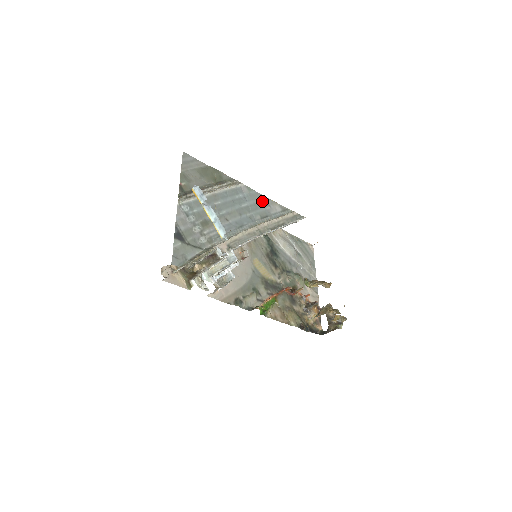
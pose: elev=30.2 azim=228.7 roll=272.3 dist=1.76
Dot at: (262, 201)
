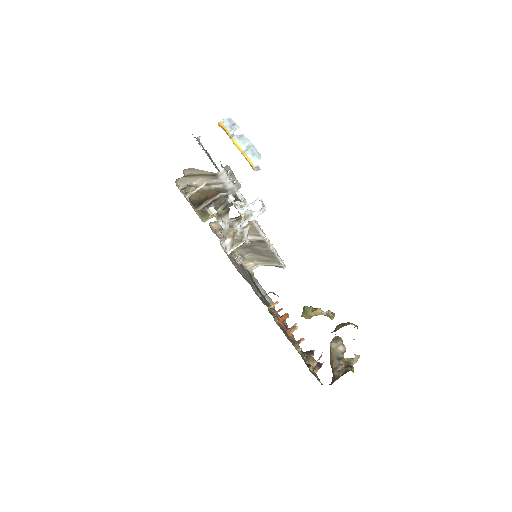
Dot at: occluded
